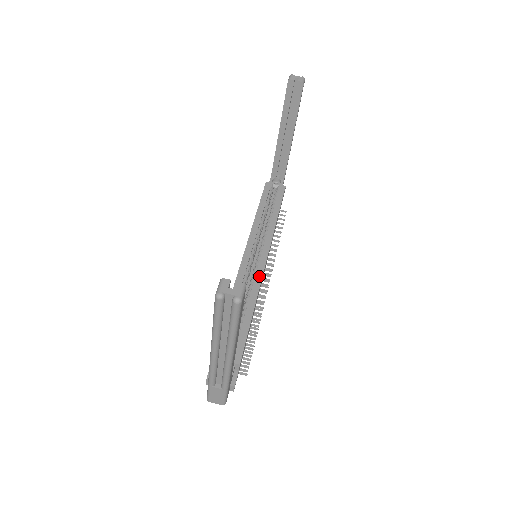
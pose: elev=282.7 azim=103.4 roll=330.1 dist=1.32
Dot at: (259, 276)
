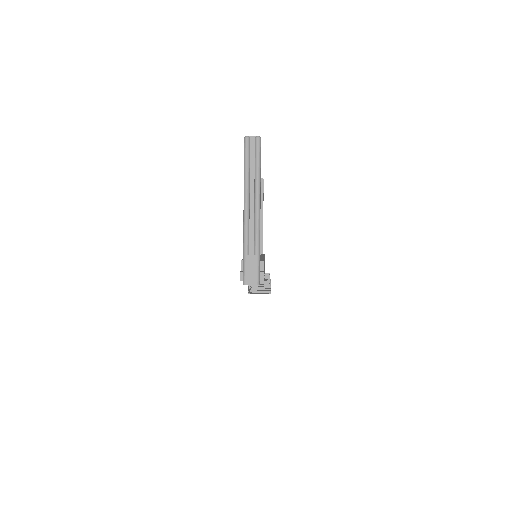
Dot at: (262, 257)
